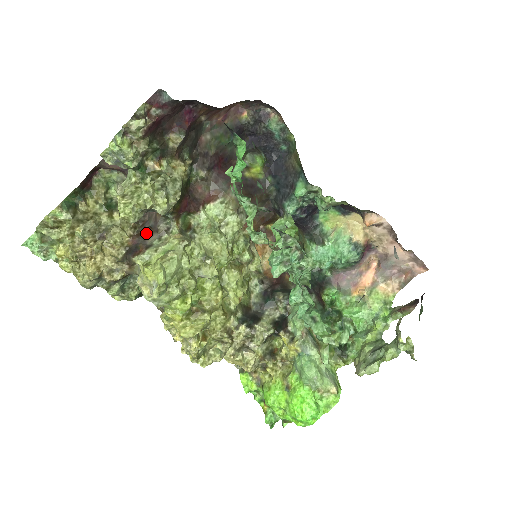
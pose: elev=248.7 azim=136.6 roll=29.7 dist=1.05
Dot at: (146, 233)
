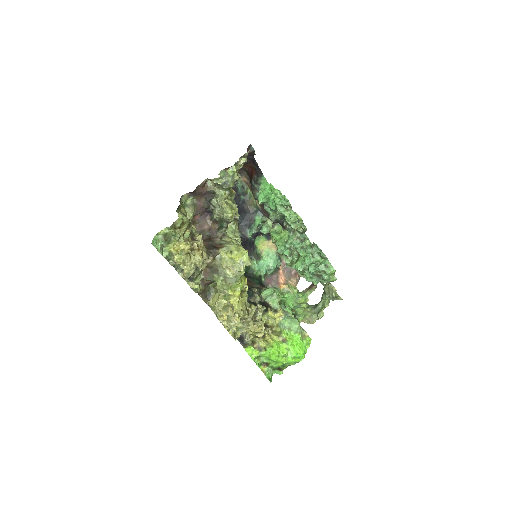
Dot at: (209, 239)
